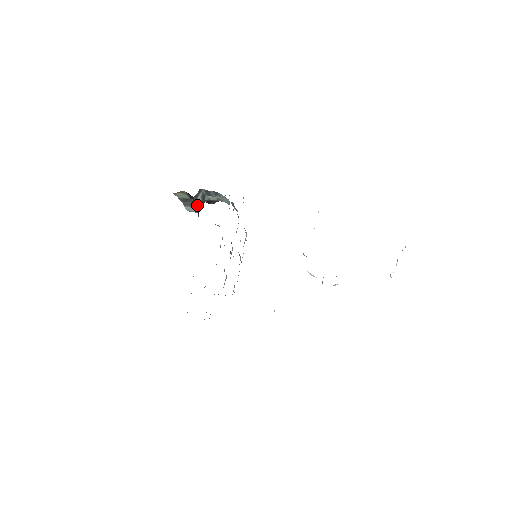
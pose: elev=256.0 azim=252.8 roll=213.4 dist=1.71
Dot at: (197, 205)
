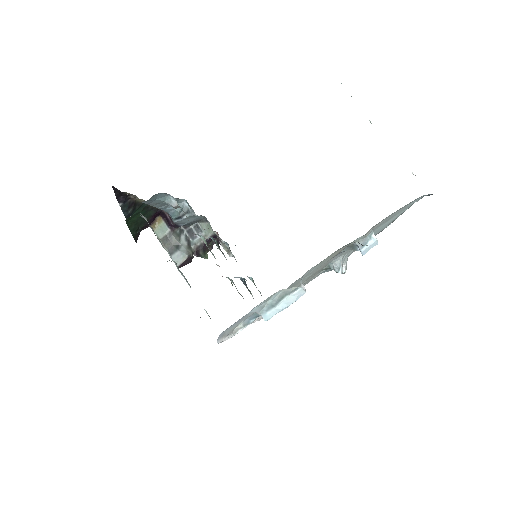
Dot at: (183, 250)
